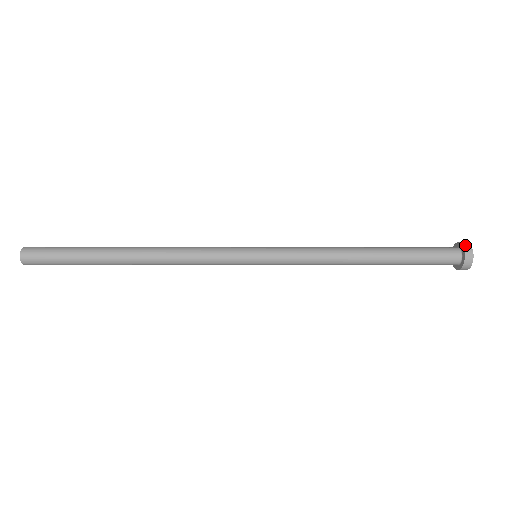
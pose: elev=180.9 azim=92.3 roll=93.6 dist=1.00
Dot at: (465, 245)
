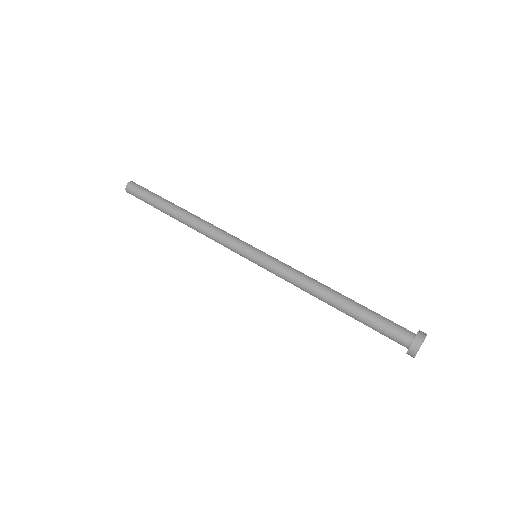
Dot at: (420, 335)
